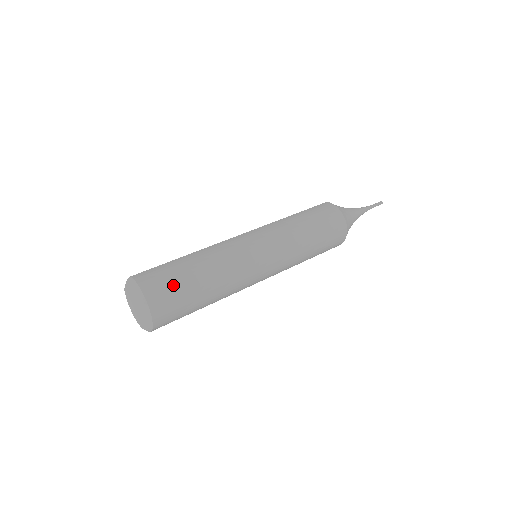
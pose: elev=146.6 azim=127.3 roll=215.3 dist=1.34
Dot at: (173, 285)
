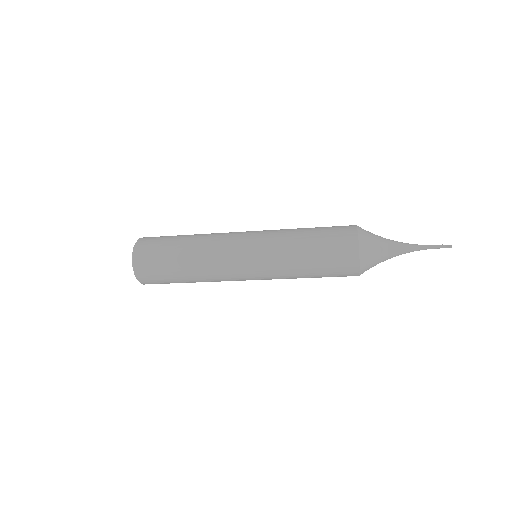
Dot at: (159, 241)
